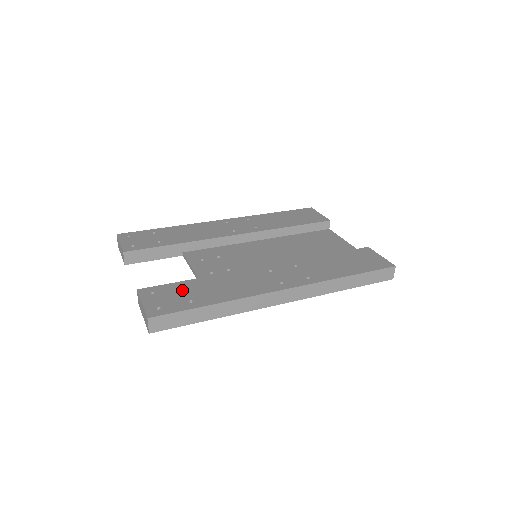
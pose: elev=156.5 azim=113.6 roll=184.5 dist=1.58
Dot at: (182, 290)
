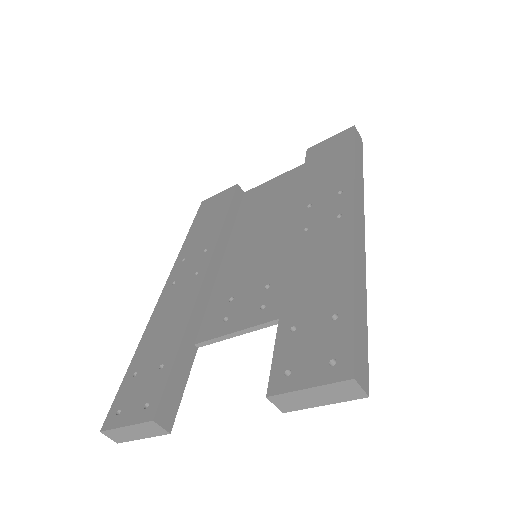
Dot at: (300, 330)
